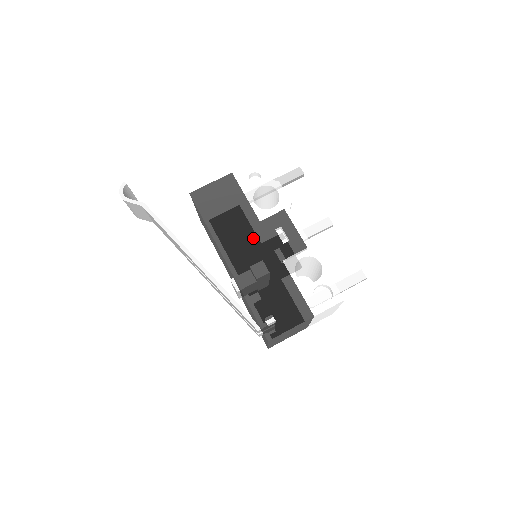
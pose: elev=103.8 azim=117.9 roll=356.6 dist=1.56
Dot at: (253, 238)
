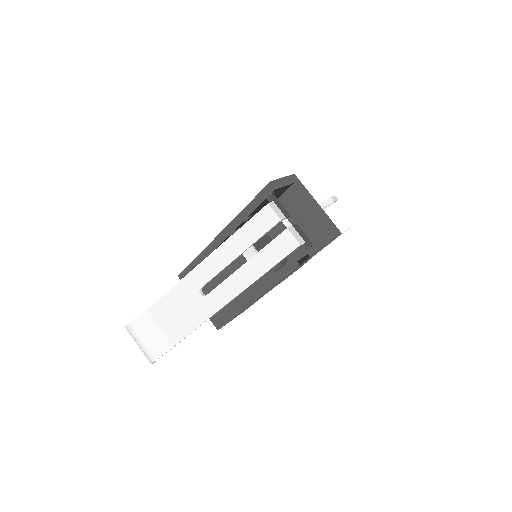
Dot at: occluded
